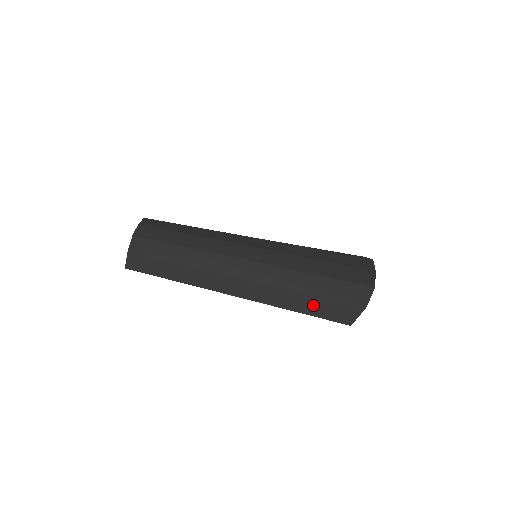
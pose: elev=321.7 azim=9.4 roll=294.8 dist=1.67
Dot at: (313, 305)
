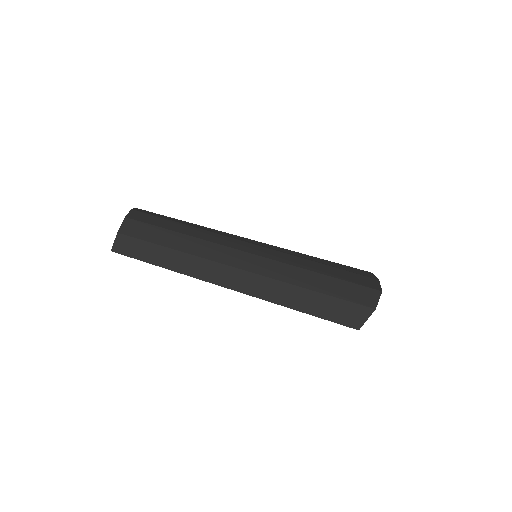
Dot at: (320, 305)
